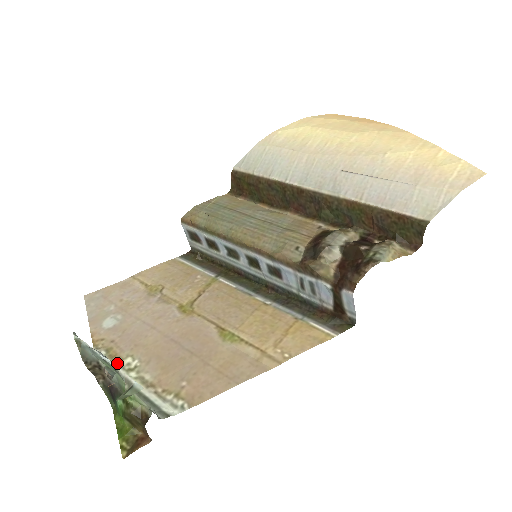
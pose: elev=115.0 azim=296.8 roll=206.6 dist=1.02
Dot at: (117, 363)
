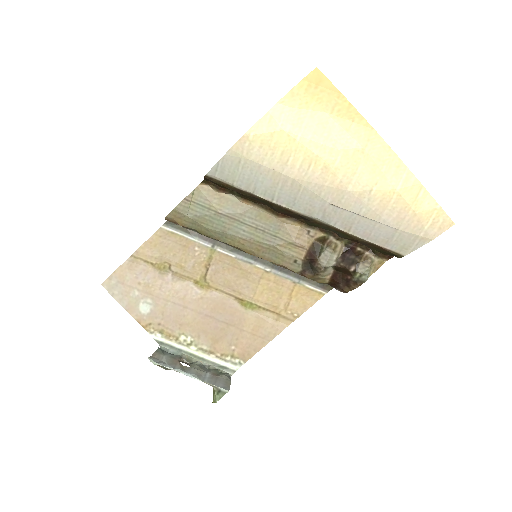
Dot at: (176, 342)
